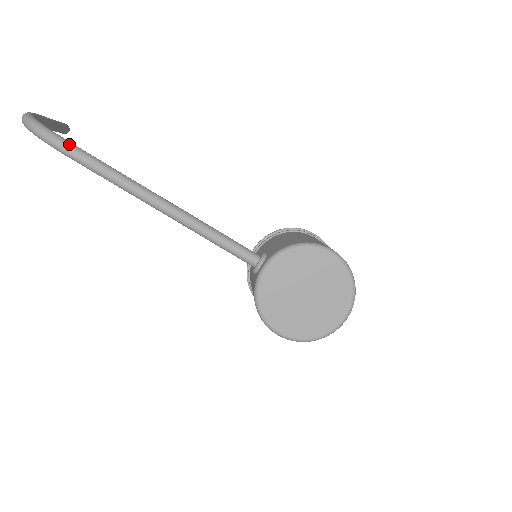
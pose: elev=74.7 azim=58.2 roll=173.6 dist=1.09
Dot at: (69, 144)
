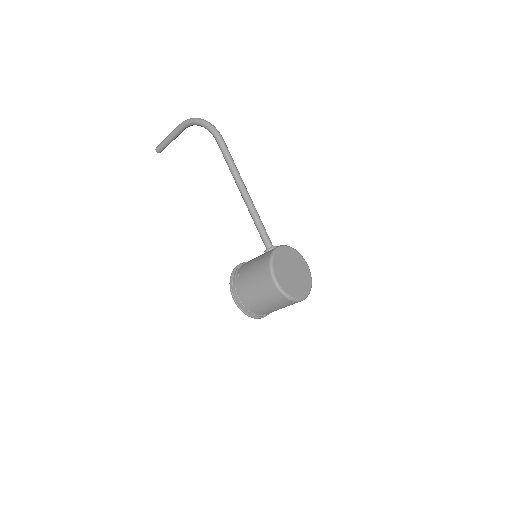
Dot at: occluded
